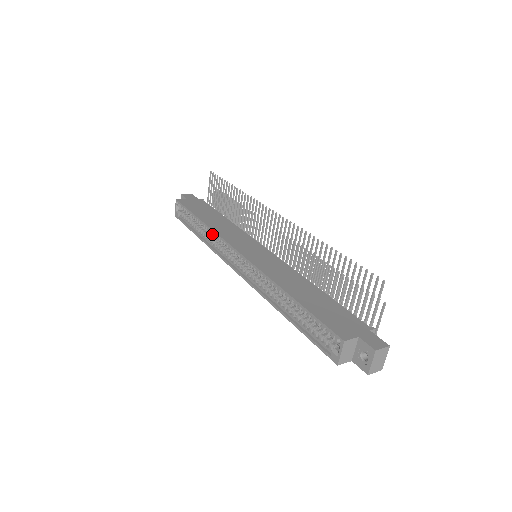
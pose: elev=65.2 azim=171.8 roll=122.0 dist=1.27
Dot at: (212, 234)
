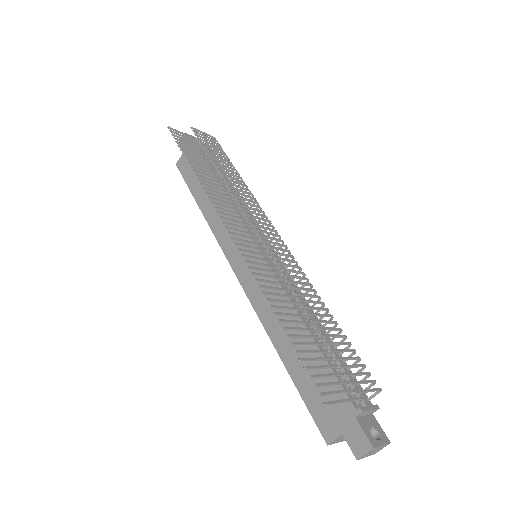
Dot at: occluded
